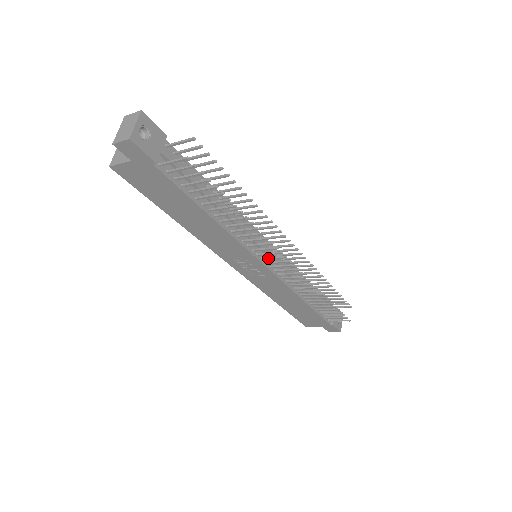
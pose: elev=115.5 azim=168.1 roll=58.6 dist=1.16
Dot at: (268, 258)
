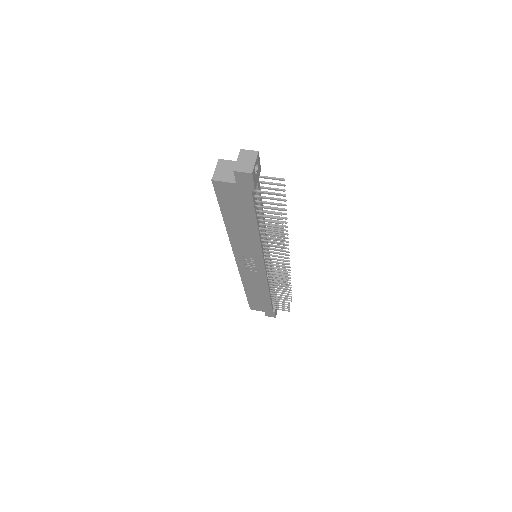
Dot at: (271, 261)
